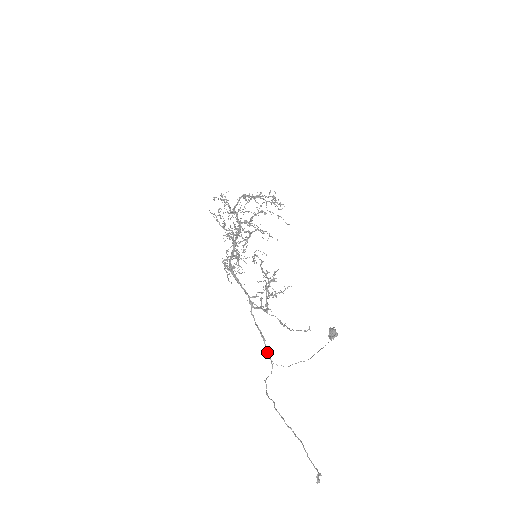
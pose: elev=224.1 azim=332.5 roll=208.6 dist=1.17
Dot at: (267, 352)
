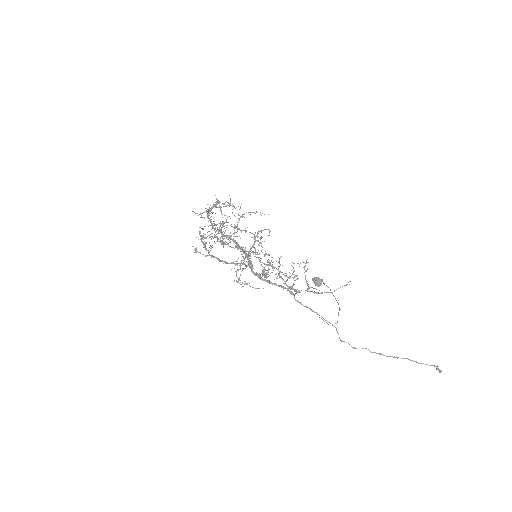
Dot at: occluded
